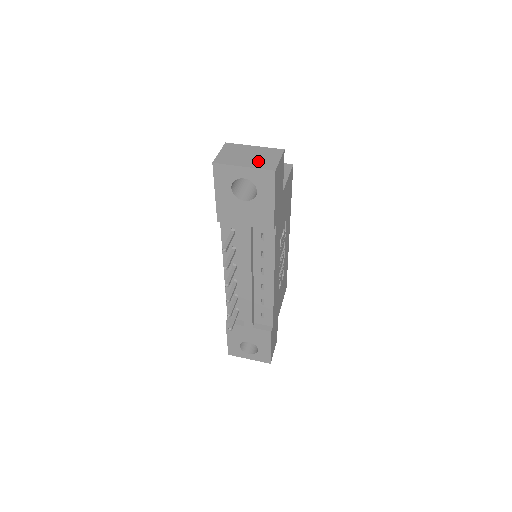
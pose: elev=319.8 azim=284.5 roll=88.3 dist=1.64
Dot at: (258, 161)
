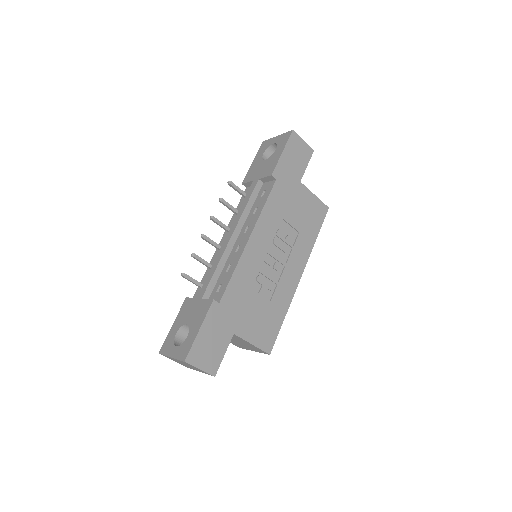
Dot at: occluded
